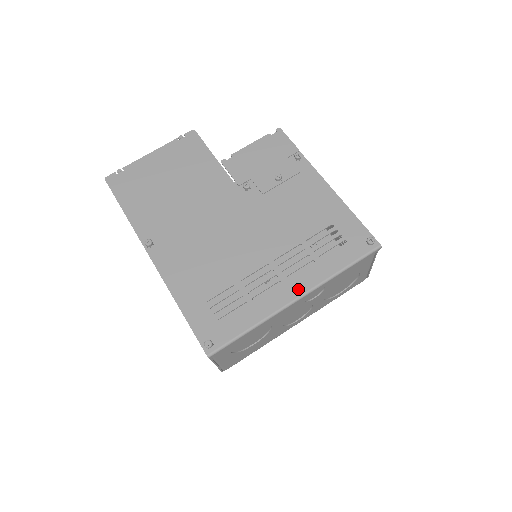
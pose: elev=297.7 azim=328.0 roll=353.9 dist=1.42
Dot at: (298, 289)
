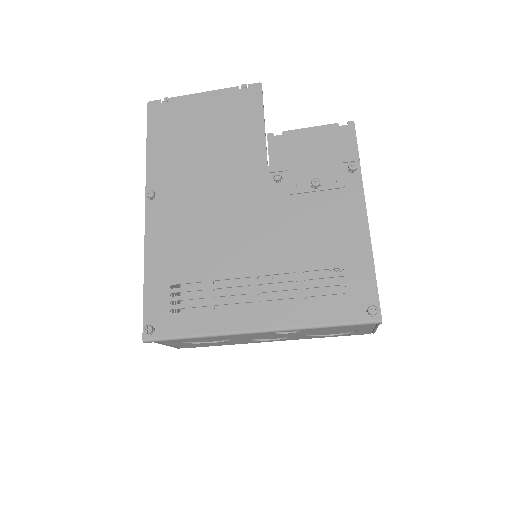
Dot at: (264, 321)
